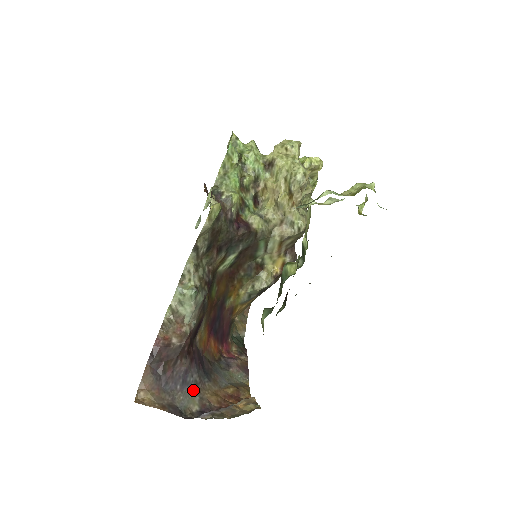
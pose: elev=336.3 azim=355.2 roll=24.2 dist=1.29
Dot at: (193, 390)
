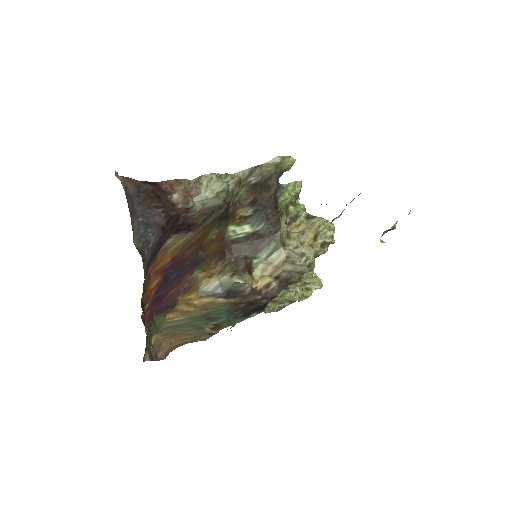
Dot at: (143, 240)
